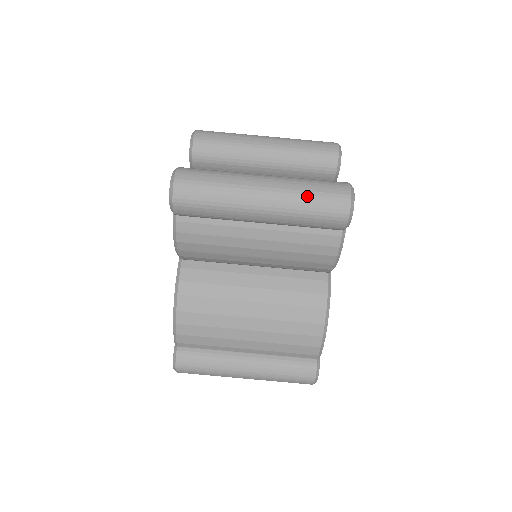
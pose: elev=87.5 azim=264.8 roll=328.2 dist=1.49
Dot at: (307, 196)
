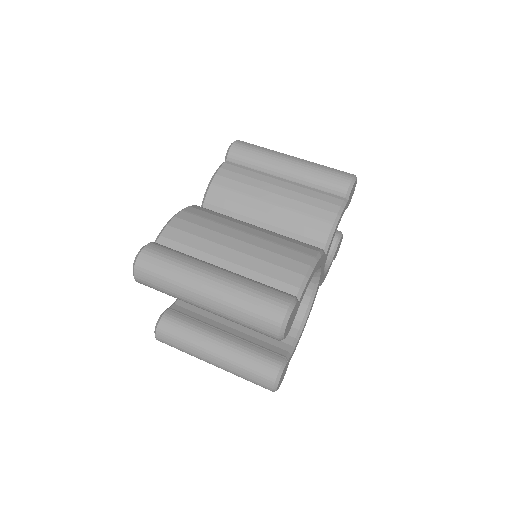
Dot at: (325, 166)
